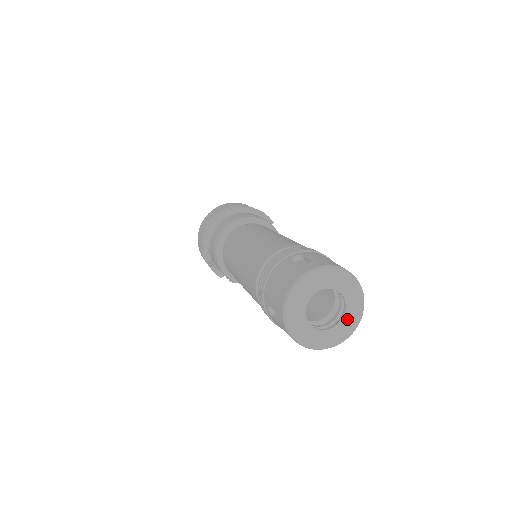
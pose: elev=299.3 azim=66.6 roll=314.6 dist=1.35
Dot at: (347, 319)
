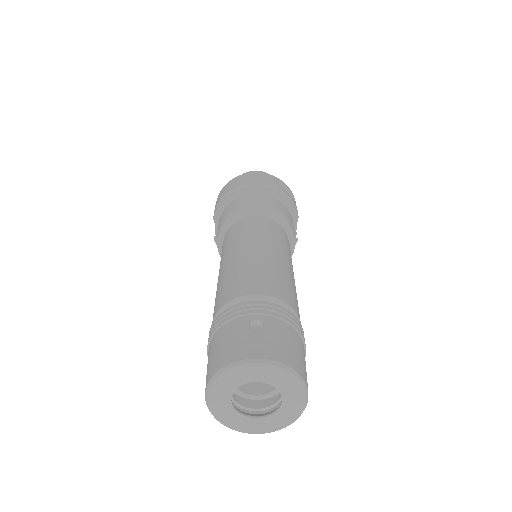
Dot at: (278, 416)
